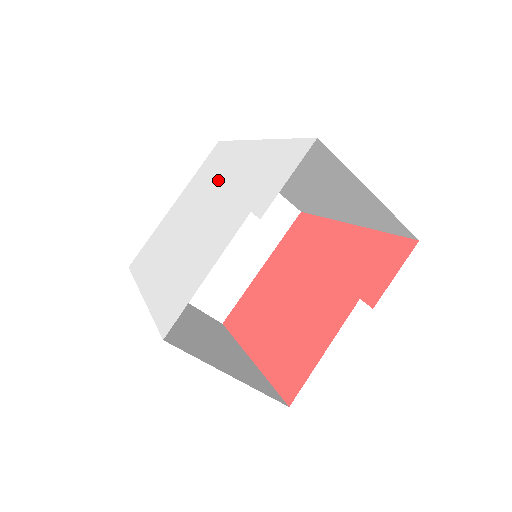
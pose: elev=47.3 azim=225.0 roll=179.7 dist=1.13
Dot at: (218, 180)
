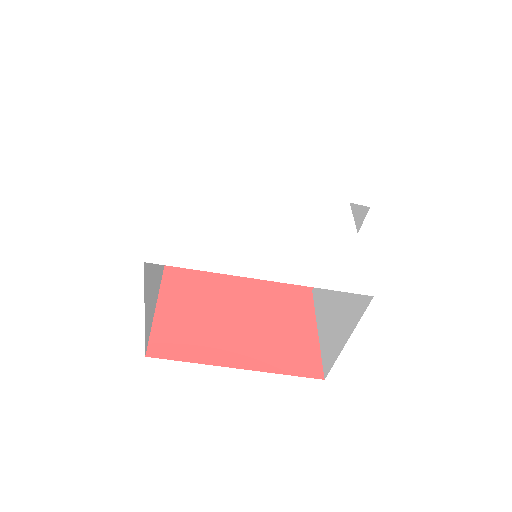
Dot at: (247, 176)
